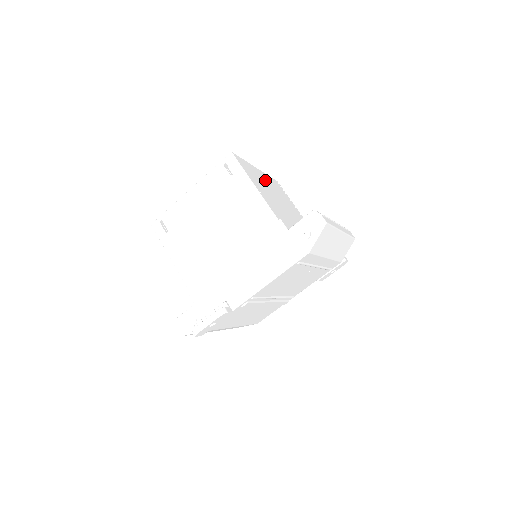
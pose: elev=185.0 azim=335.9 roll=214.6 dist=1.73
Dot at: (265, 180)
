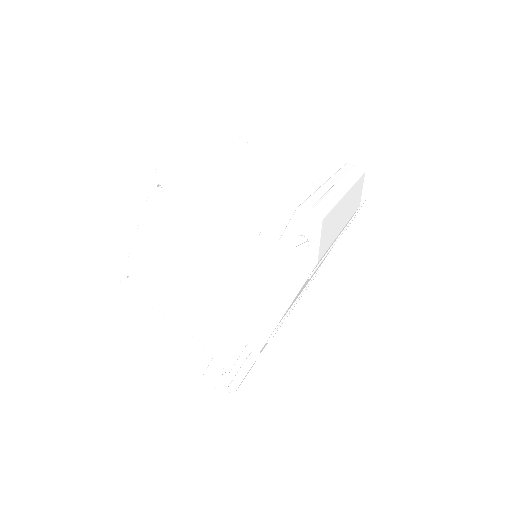
Dot at: (220, 161)
